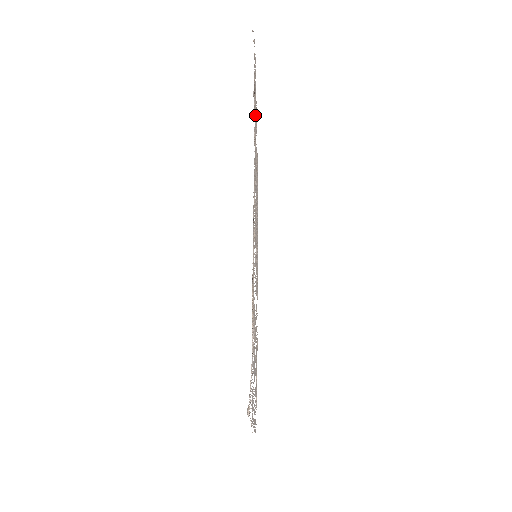
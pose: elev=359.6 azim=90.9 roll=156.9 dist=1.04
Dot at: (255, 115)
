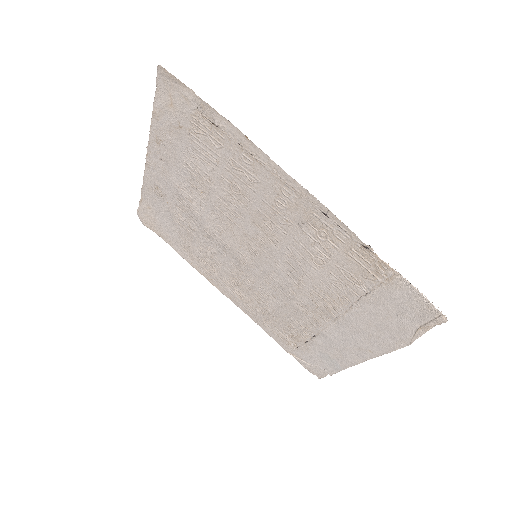
Dot at: (199, 144)
